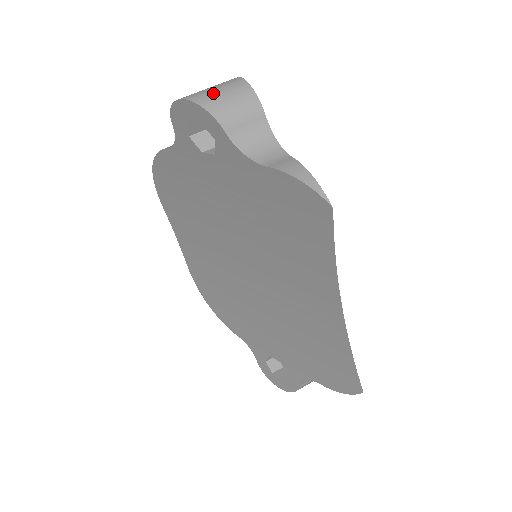
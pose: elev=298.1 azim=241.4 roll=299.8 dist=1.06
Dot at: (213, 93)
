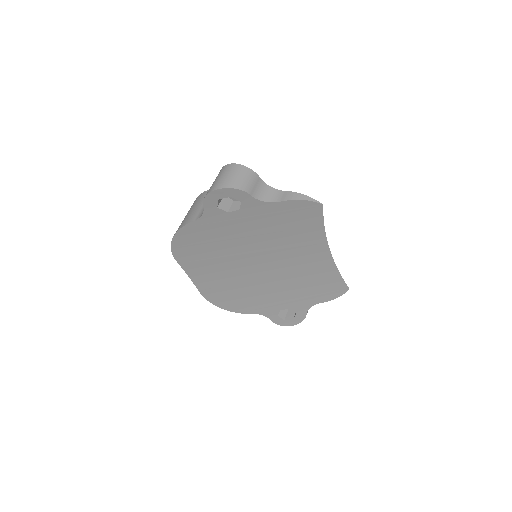
Dot at: (232, 179)
